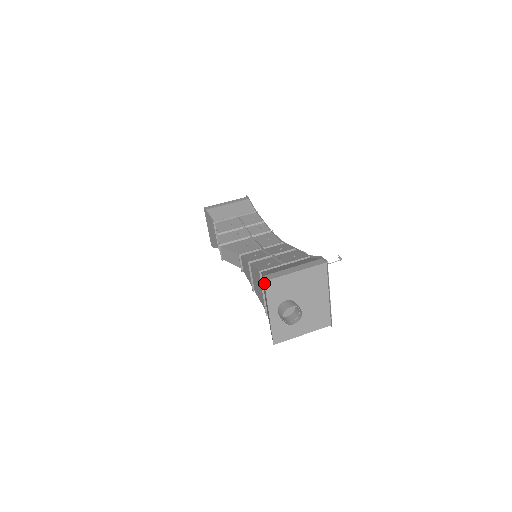
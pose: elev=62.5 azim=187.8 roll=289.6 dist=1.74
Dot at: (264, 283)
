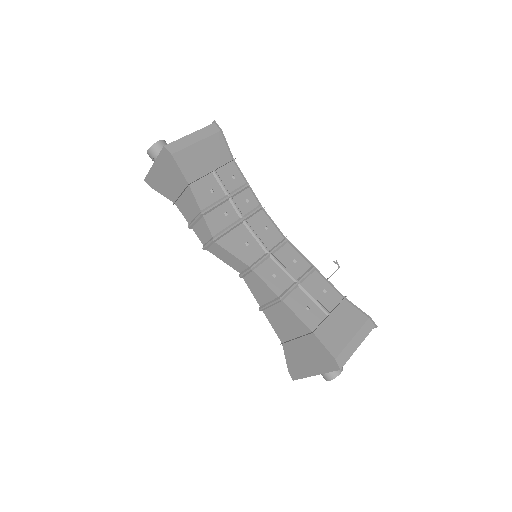
Dot at: occluded
